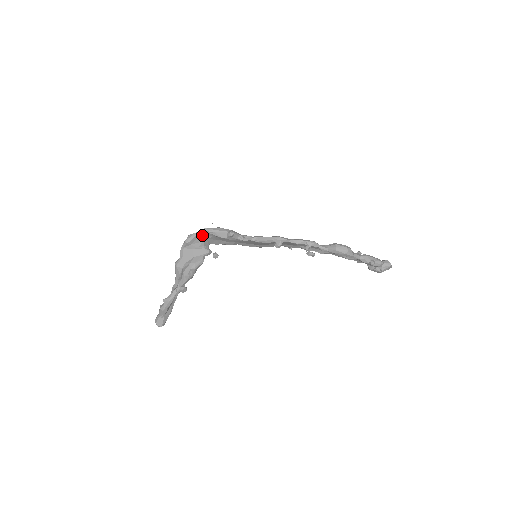
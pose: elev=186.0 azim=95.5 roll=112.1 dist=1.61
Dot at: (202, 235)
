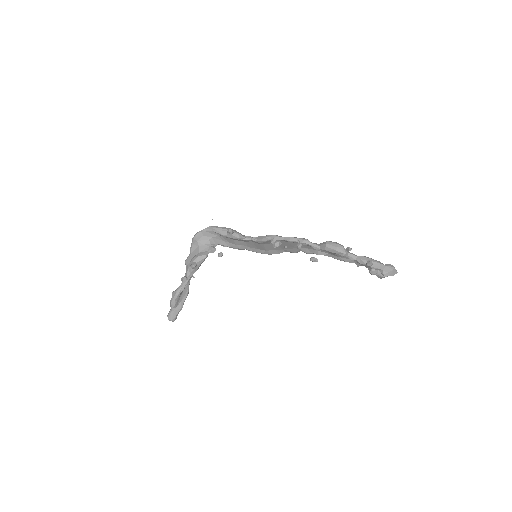
Dot at: (207, 233)
